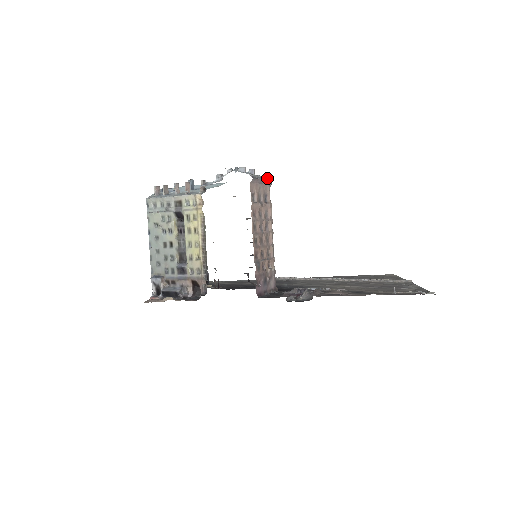
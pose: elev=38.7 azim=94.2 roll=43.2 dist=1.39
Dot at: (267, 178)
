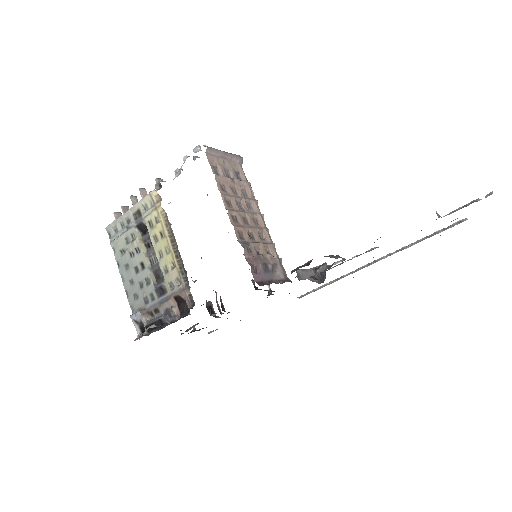
Dot at: (233, 154)
